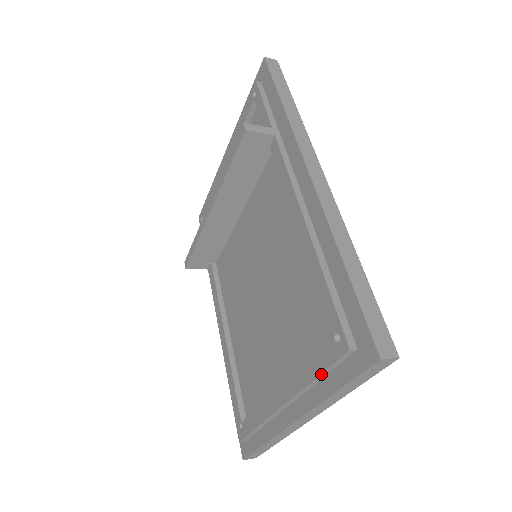
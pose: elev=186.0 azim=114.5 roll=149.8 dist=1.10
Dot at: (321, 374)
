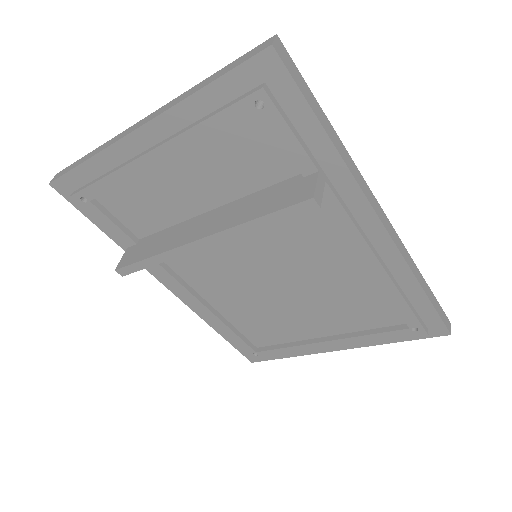
Dot at: (388, 340)
